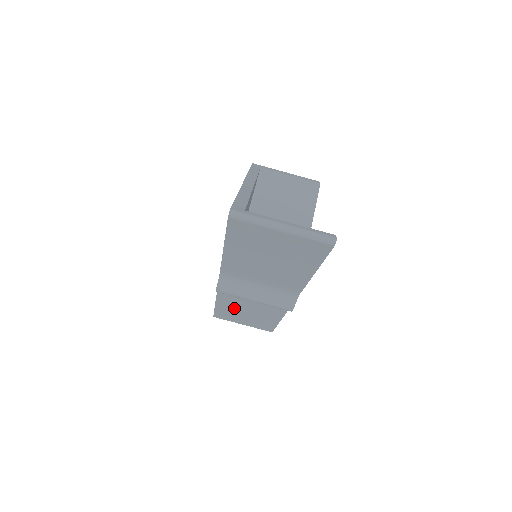
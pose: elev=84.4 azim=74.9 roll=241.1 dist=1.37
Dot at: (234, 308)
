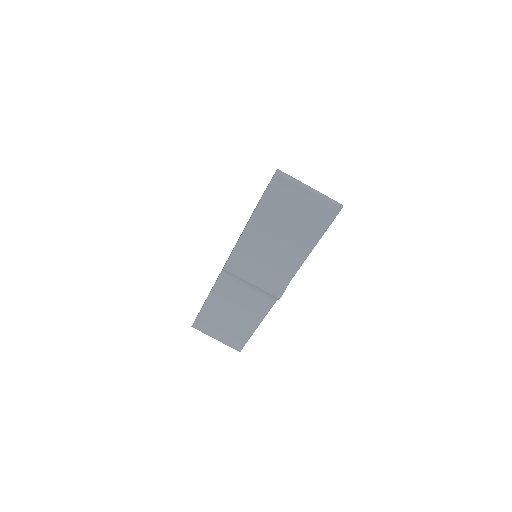
Dot at: (221, 308)
